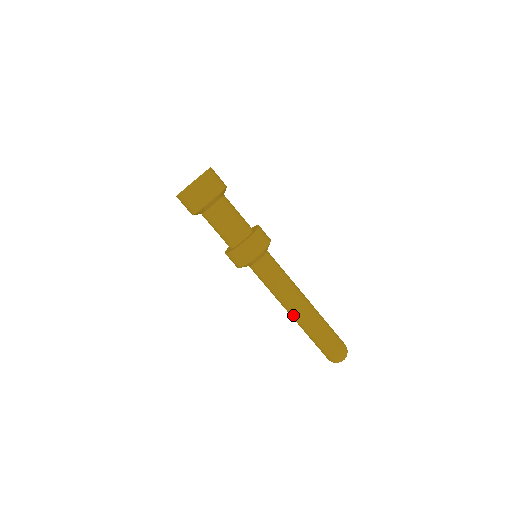
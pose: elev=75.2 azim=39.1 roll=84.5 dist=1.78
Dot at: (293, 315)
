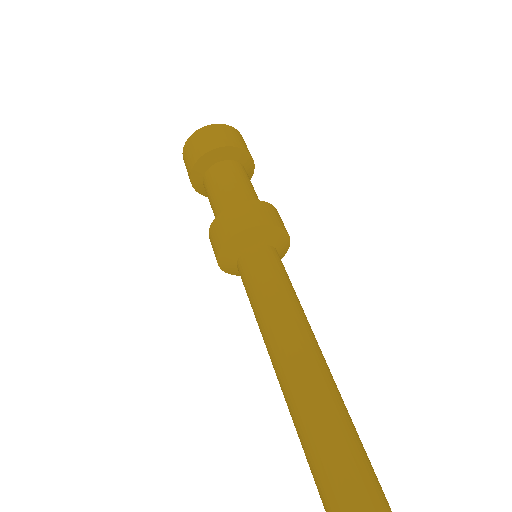
Dot at: (277, 377)
